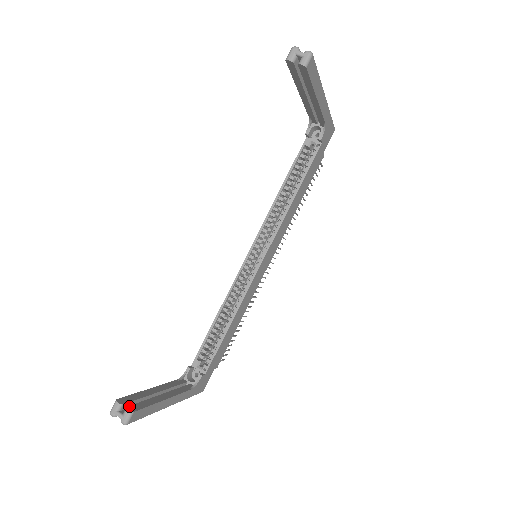
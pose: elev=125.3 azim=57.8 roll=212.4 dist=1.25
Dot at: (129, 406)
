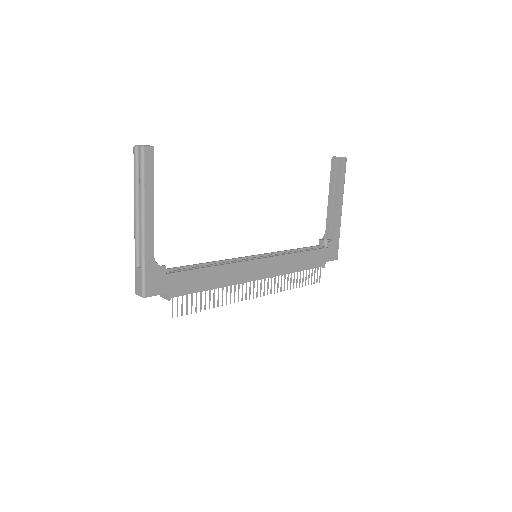
Dot at: occluded
